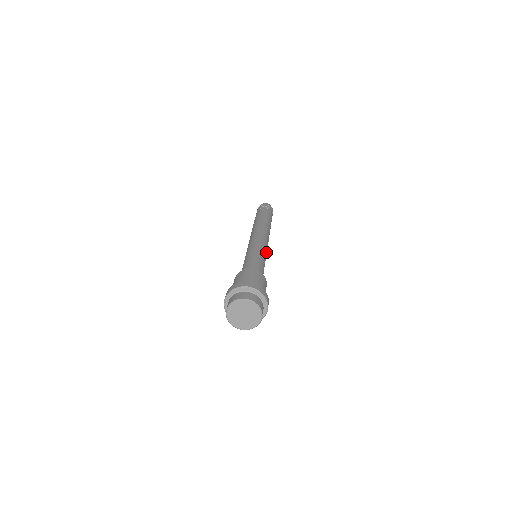
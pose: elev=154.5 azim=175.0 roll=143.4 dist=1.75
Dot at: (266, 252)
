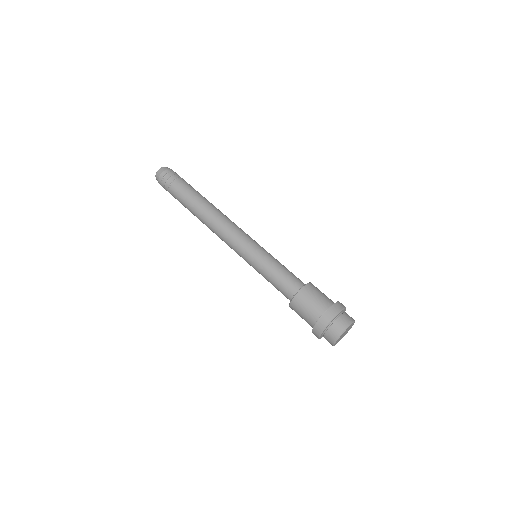
Dot at: (258, 244)
